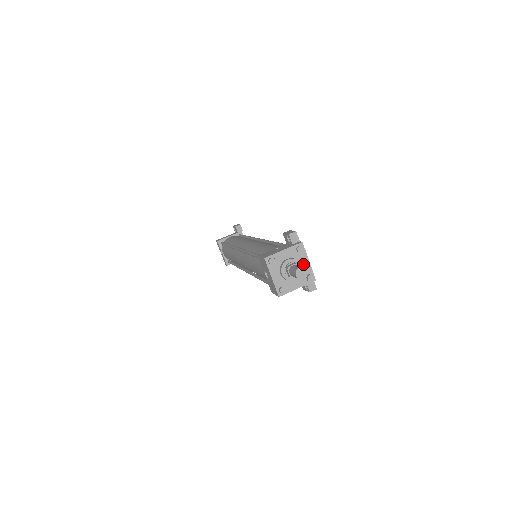
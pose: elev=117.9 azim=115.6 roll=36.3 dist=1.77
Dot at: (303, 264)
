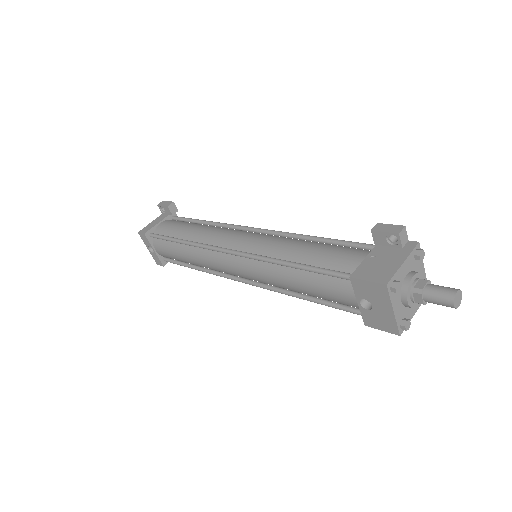
Dot at: occluded
